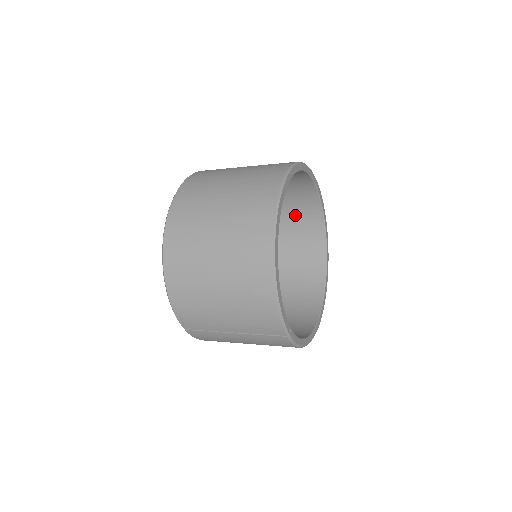
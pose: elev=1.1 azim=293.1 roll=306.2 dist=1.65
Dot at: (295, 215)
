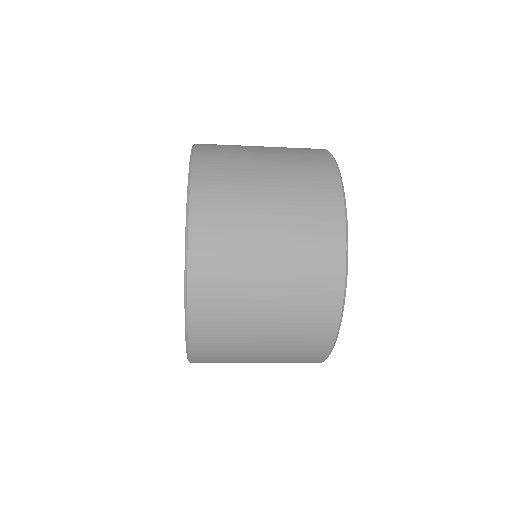
Dot at: occluded
